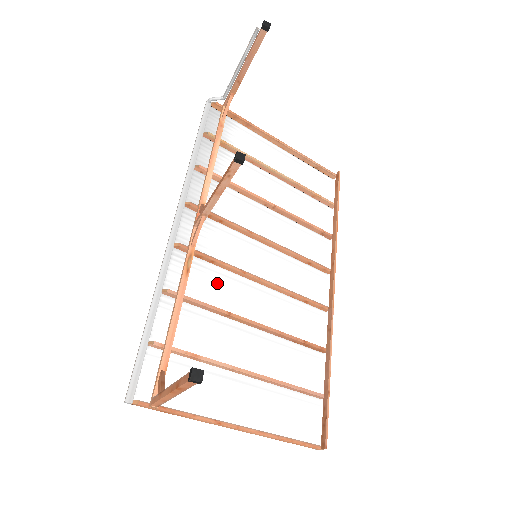
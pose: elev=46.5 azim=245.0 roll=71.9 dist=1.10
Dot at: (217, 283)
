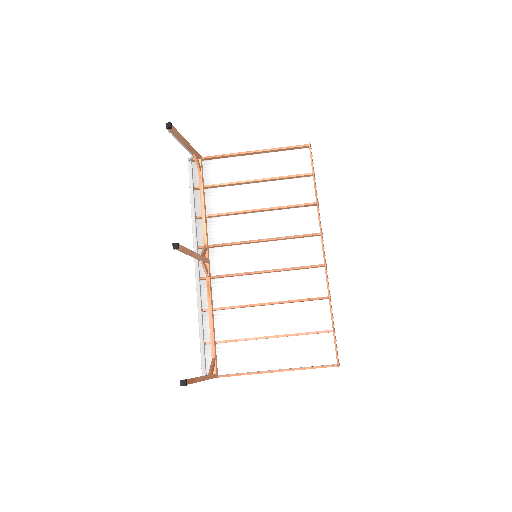
Dot at: (235, 288)
